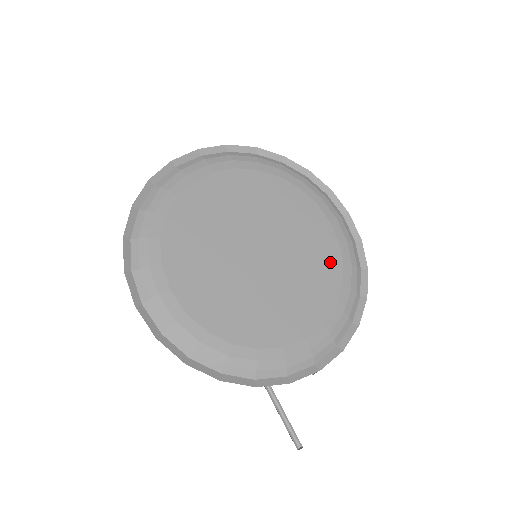
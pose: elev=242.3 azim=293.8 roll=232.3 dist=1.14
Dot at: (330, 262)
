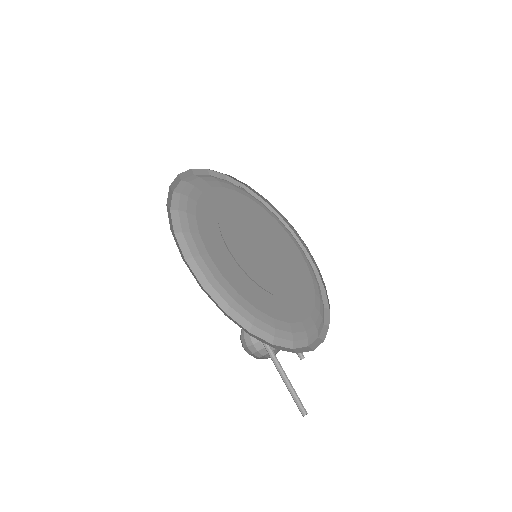
Dot at: (305, 275)
